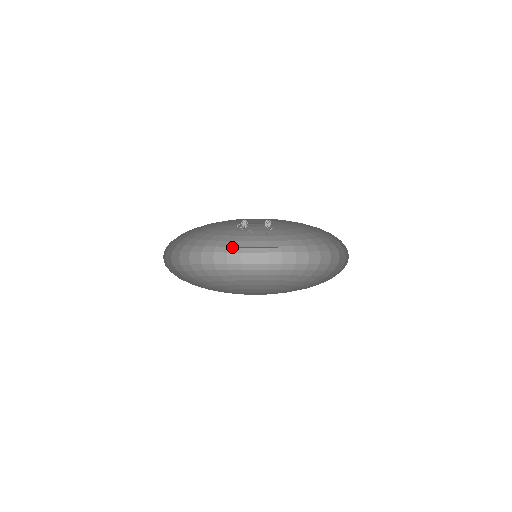
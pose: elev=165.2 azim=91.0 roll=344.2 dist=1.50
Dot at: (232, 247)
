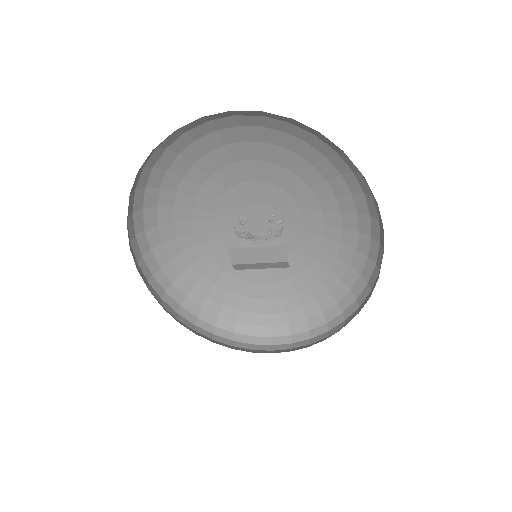
Dot at: (241, 325)
